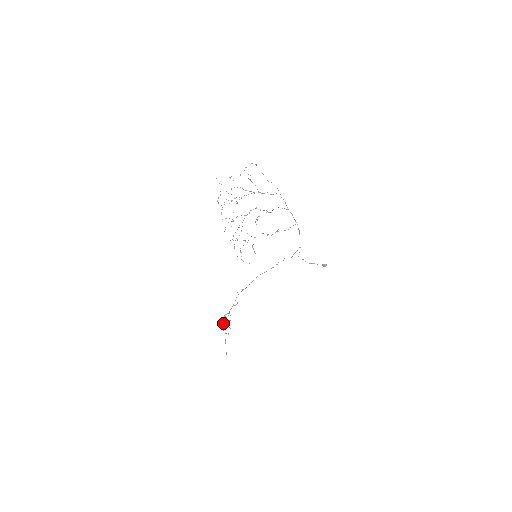
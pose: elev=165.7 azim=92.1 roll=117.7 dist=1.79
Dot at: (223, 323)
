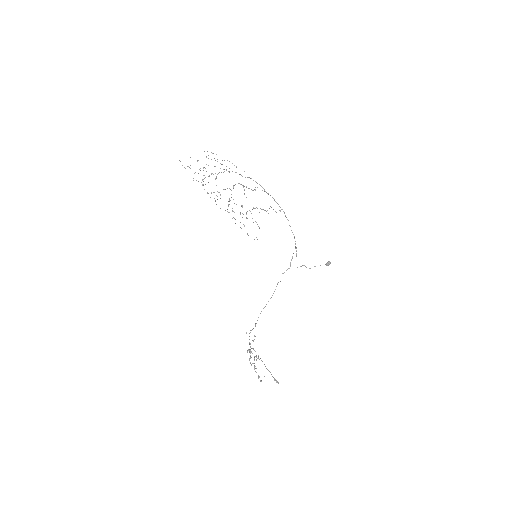
Dot at: (250, 363)
